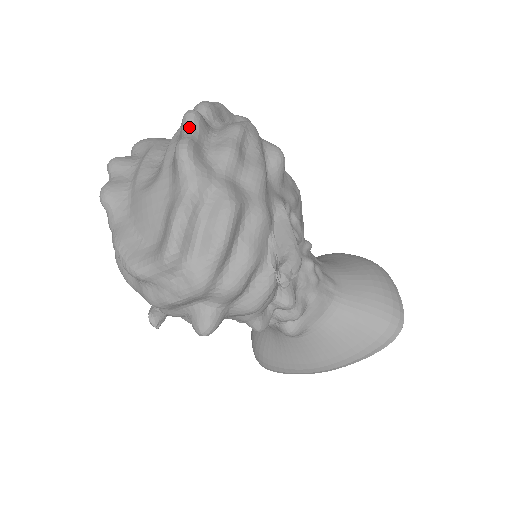
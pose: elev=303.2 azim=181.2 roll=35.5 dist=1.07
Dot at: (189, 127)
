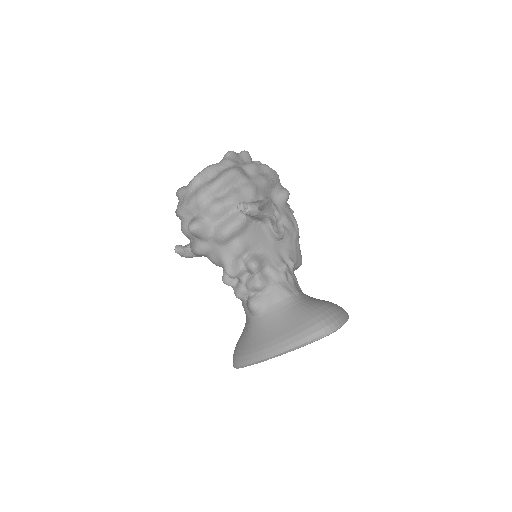
Dot at: (240, 153)
